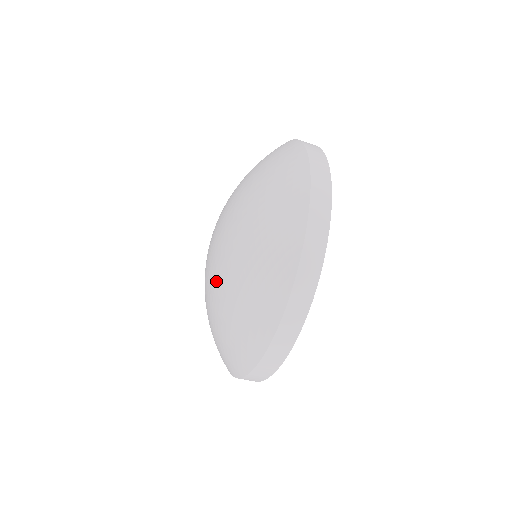
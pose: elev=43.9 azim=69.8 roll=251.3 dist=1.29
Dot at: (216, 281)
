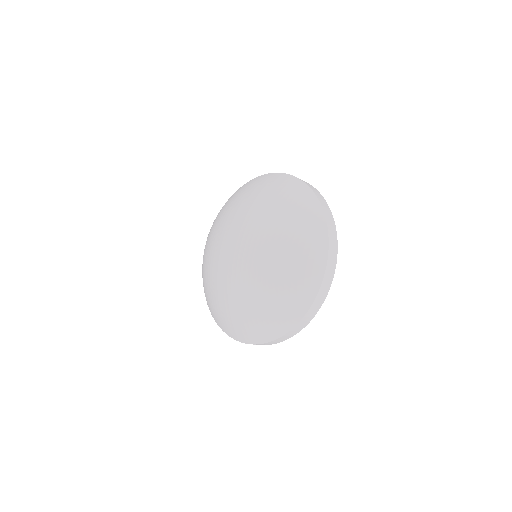
Dot at: (257, 263)
